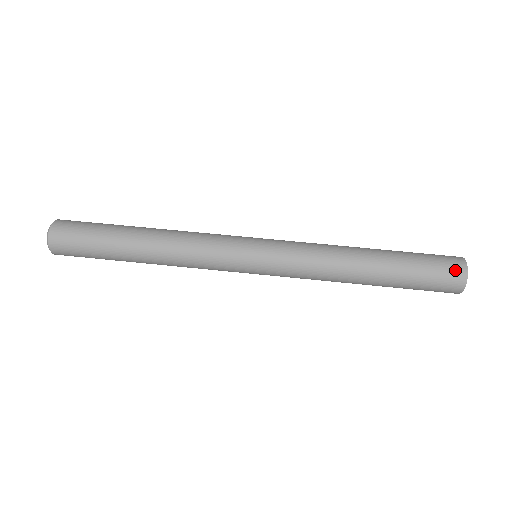
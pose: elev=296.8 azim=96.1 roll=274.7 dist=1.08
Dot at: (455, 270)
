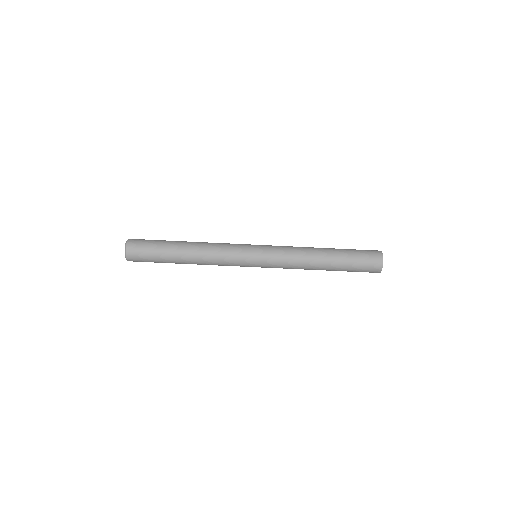
Dot at: (376, 260)
